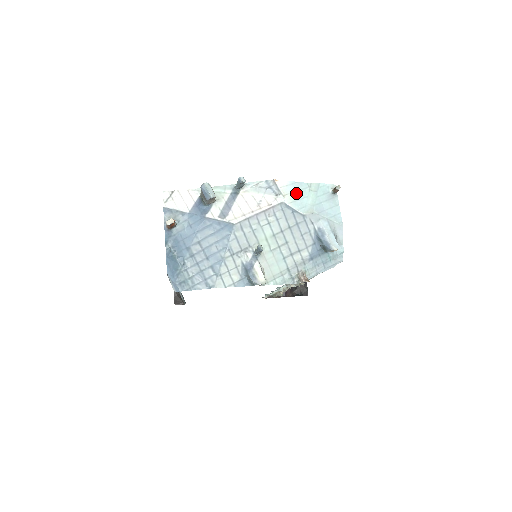
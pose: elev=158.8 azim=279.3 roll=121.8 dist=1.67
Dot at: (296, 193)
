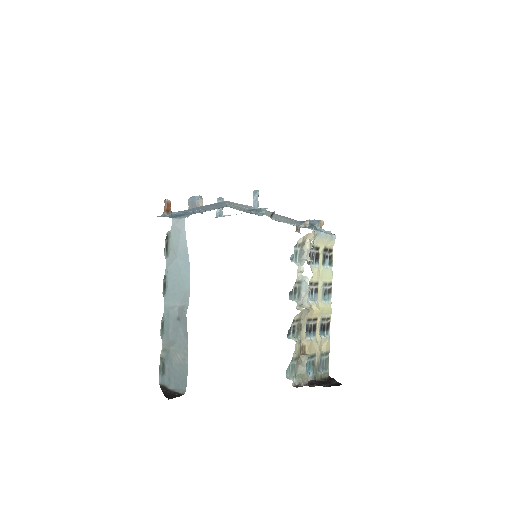
Dot at: occluded
